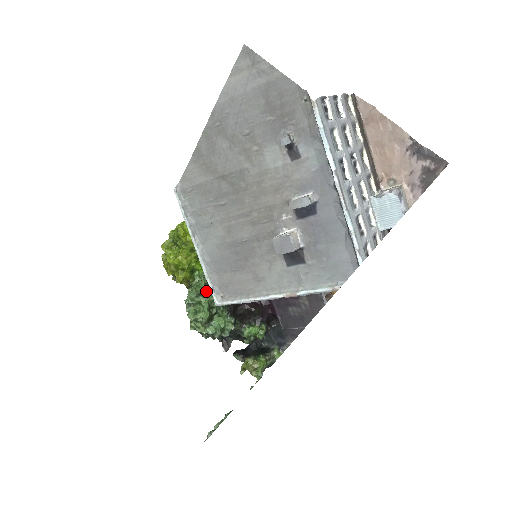
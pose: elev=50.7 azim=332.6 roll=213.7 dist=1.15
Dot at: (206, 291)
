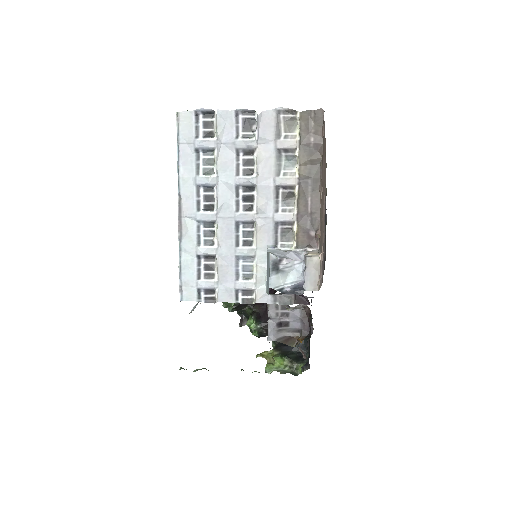
Dot at: occluded
